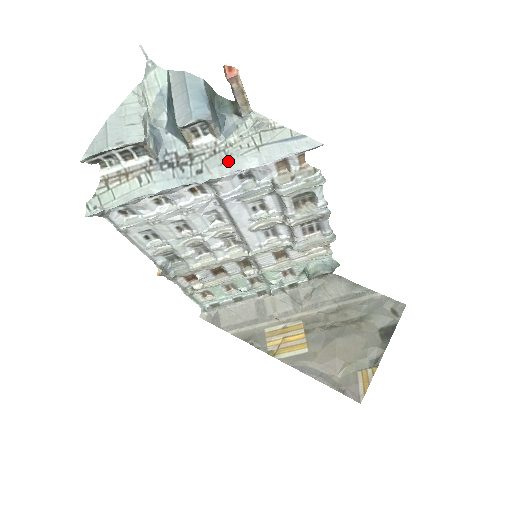
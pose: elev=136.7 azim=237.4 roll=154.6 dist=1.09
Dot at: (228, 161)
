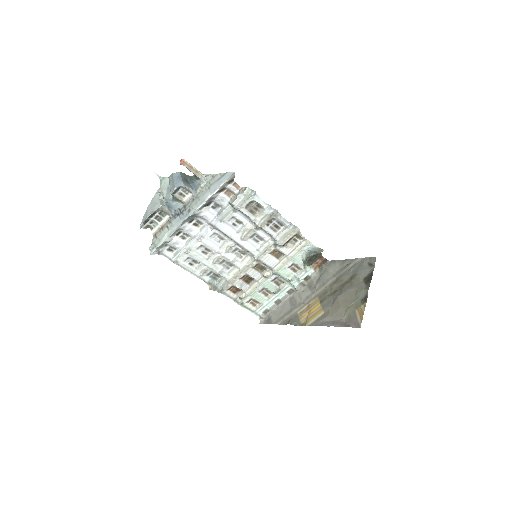
Dot at: (199, 200)
